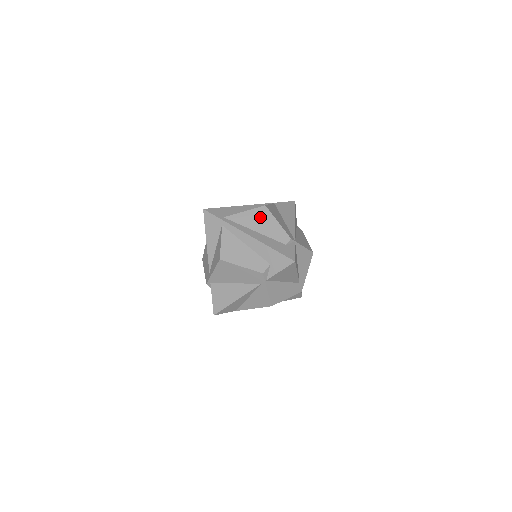
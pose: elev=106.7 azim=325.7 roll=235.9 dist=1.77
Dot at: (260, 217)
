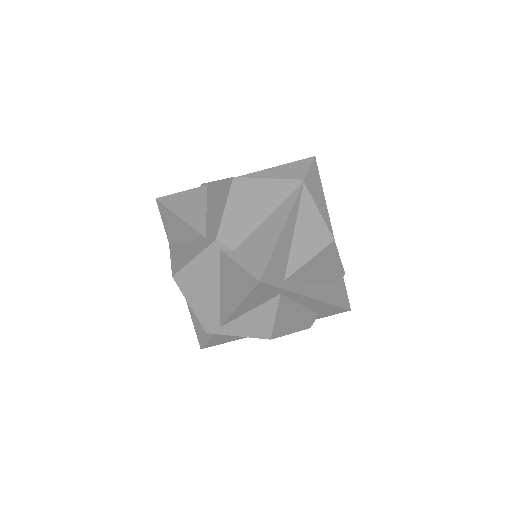
Dot at: (325, 261)
